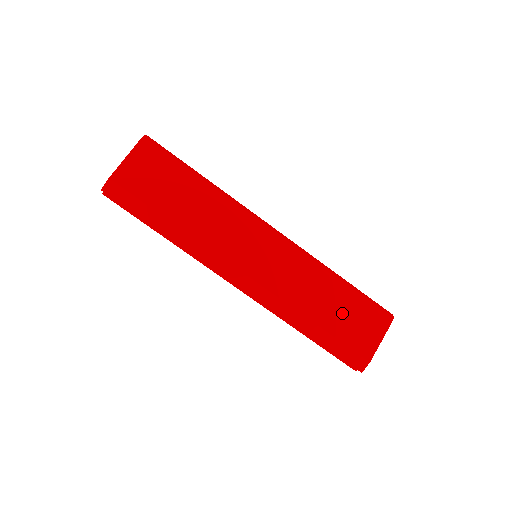
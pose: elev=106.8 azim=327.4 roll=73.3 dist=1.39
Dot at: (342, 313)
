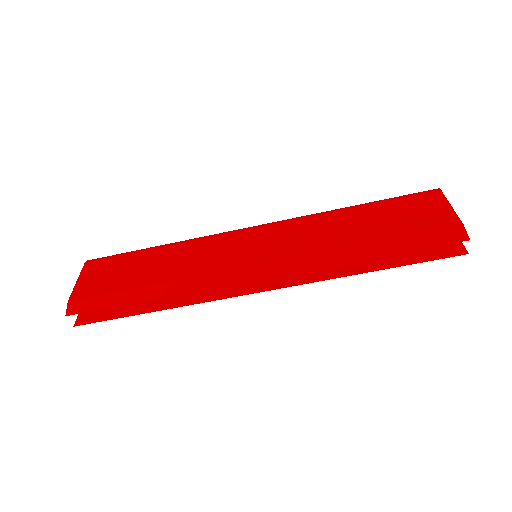
Dot at: (382, 220)
